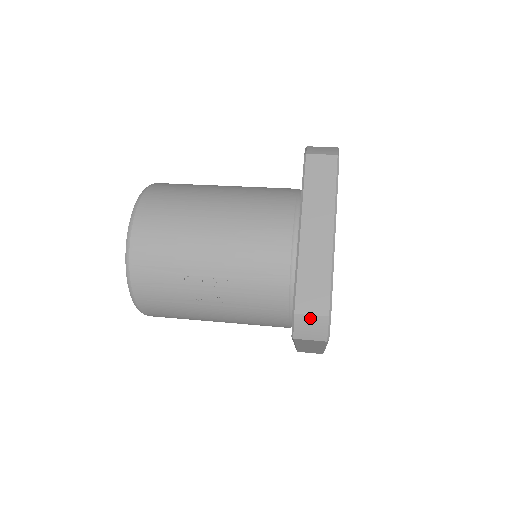
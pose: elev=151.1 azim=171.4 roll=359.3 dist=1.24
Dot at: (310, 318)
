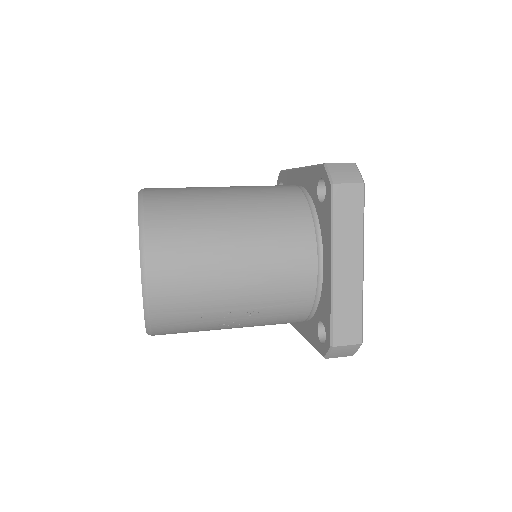
Dot at: (345, 347)
